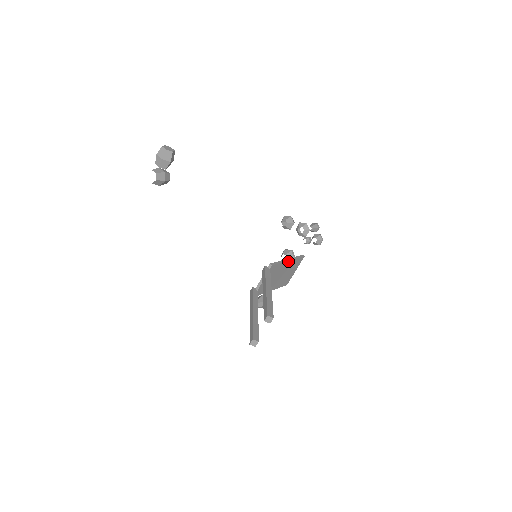
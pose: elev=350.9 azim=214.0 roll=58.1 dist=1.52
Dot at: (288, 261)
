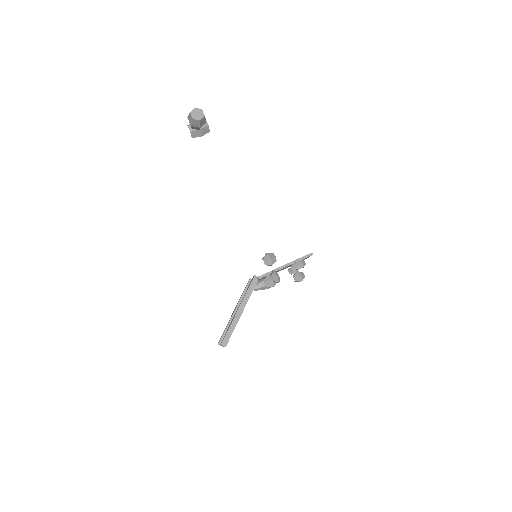
Dot at: occluded
